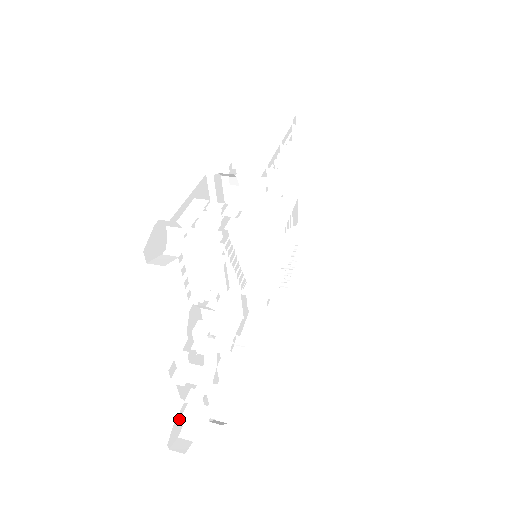
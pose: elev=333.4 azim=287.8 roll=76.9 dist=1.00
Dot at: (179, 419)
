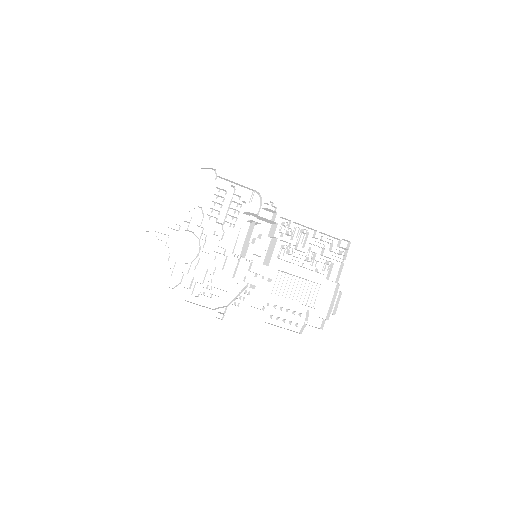
Dot at: (158, 236)
